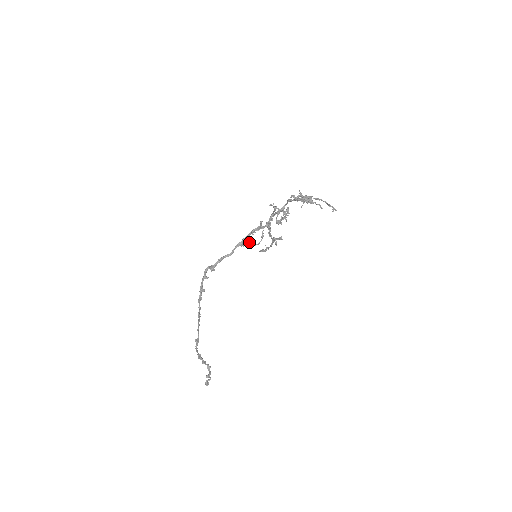
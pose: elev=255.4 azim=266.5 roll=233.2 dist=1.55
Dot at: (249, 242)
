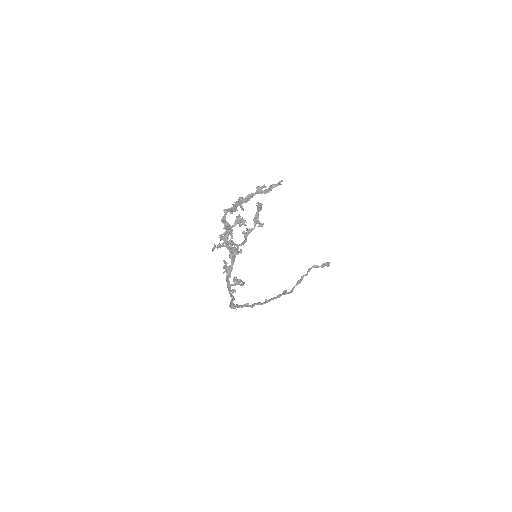
Dot at: (235, 284)
